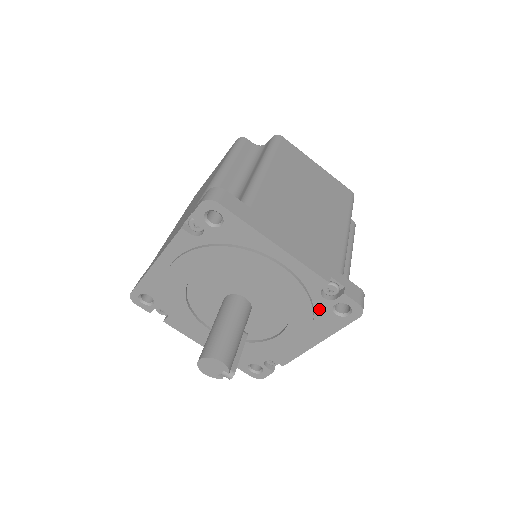
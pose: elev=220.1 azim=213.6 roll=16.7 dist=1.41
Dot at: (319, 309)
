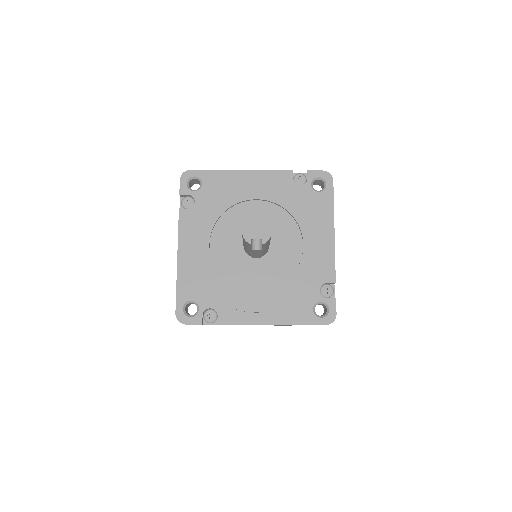
Dot at: (307, 296)
